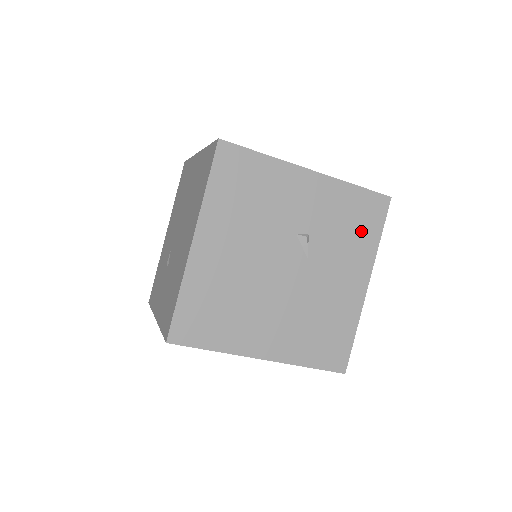
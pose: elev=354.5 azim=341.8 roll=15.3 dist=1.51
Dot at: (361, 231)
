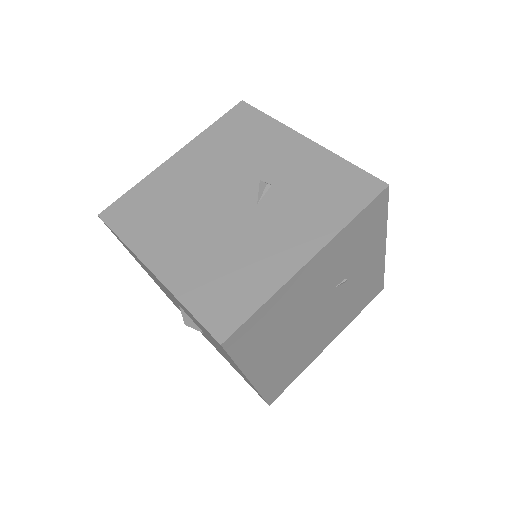
Dot at: (332, 203)
